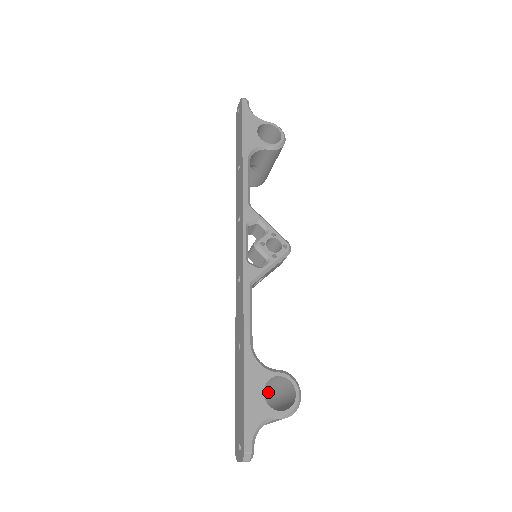
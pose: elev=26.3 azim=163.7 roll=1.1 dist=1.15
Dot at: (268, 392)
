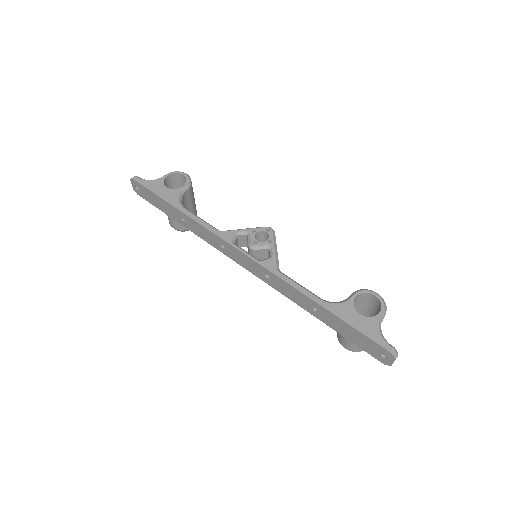
Dot at: occluded
